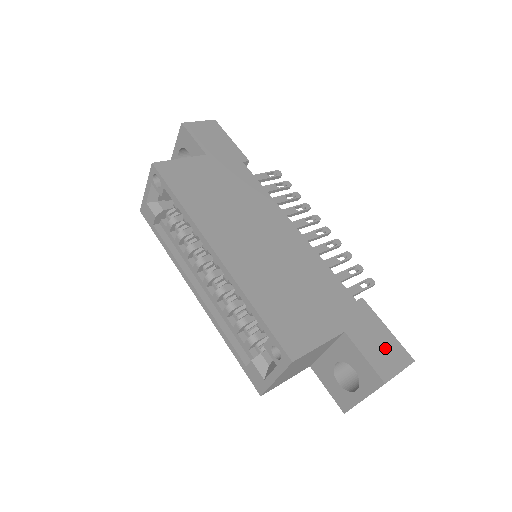
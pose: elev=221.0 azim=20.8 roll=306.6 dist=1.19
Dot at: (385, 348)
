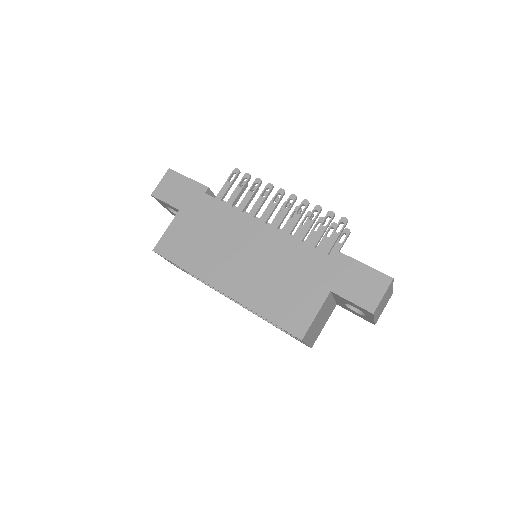
Dot at: (366, 283)
